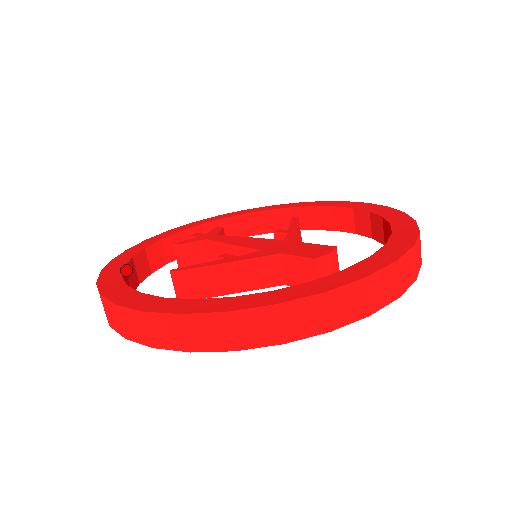
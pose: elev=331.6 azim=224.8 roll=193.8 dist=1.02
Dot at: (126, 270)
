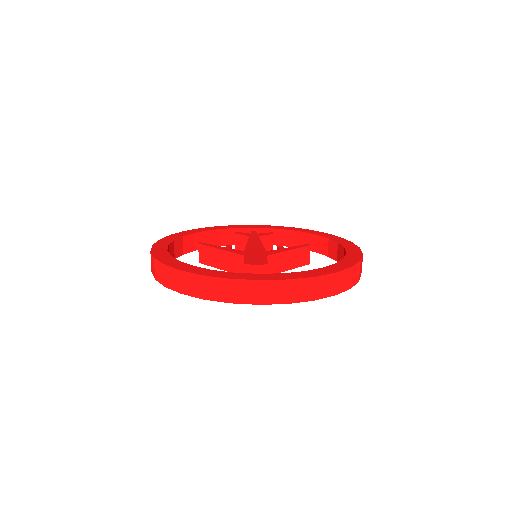
Dot at: (196, 235)
